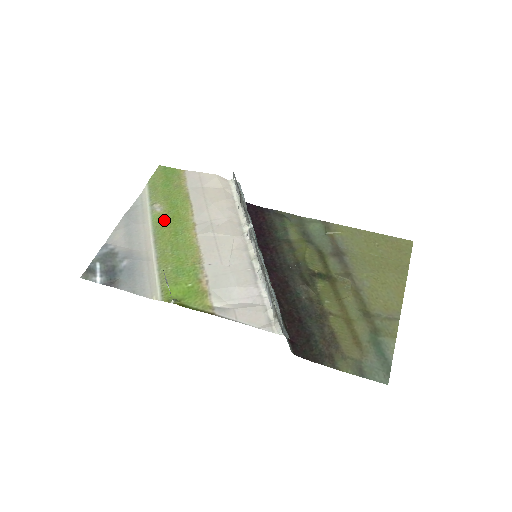
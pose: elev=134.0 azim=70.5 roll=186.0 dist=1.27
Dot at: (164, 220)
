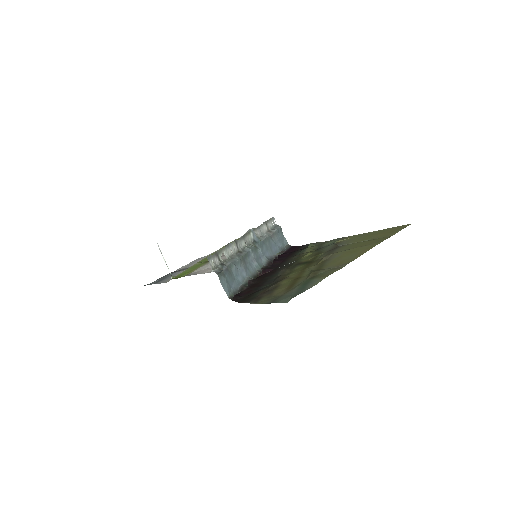
Dot at: occluded
